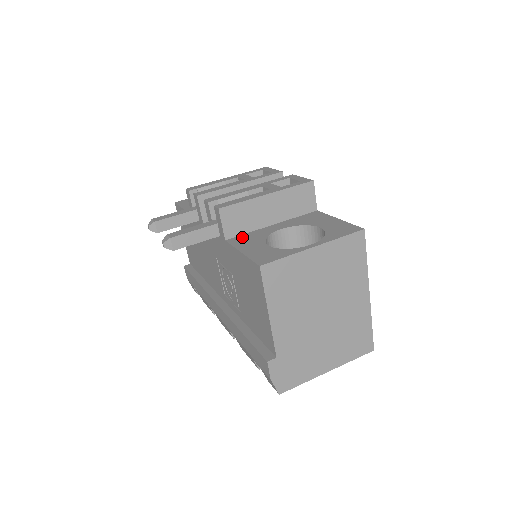
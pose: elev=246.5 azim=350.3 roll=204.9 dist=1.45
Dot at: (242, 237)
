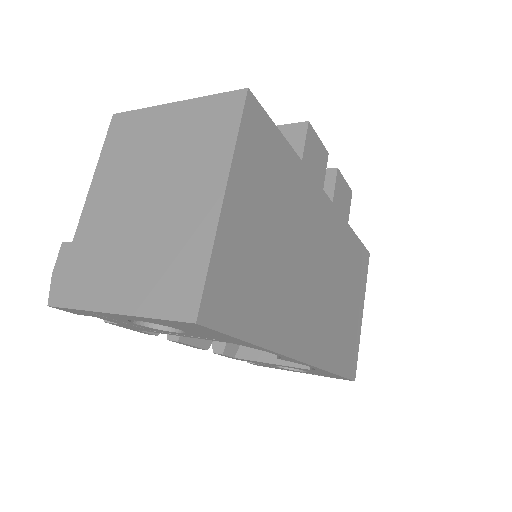
Dot at: occluded
